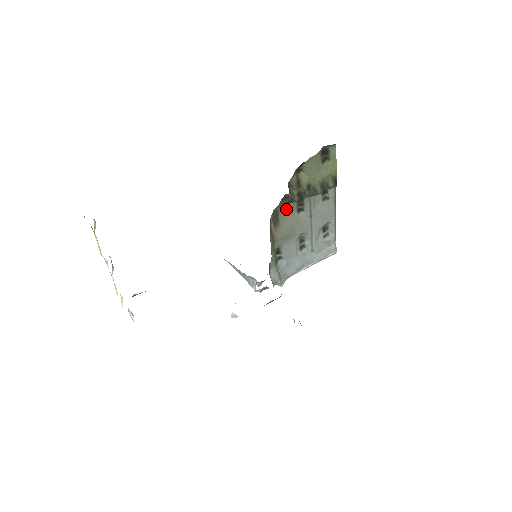
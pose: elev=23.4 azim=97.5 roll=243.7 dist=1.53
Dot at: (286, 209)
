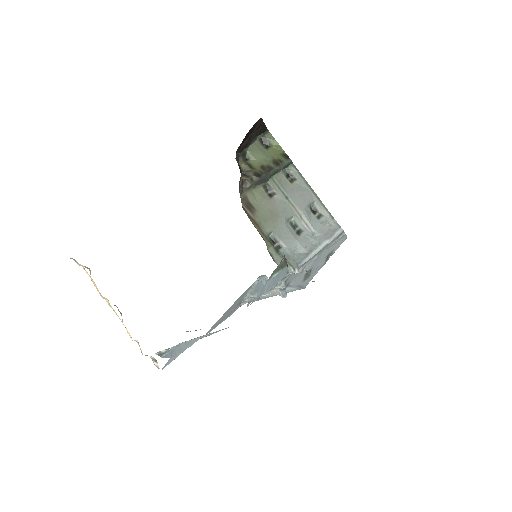
Dot at: (255, 195)
